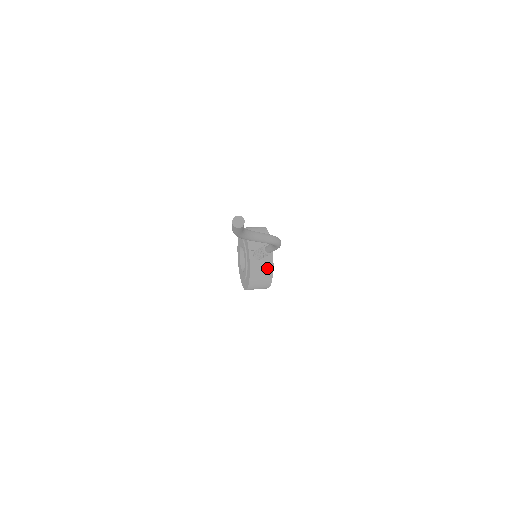
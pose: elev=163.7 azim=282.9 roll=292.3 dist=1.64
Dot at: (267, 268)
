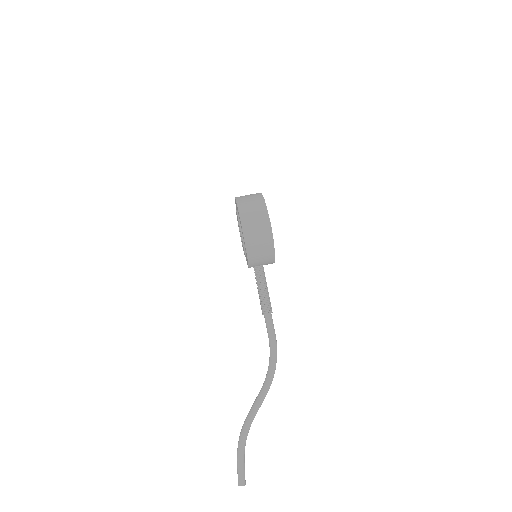
Dot at: occluded
